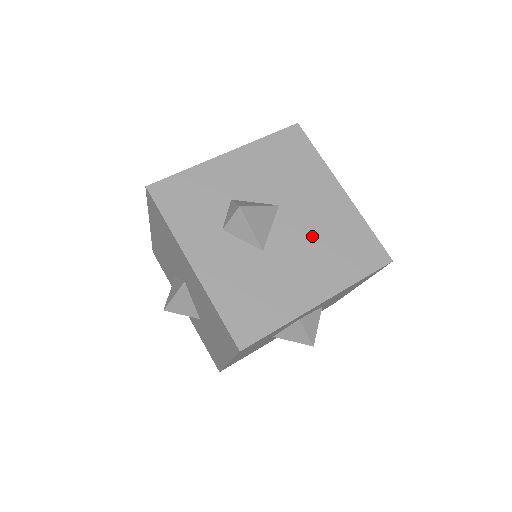
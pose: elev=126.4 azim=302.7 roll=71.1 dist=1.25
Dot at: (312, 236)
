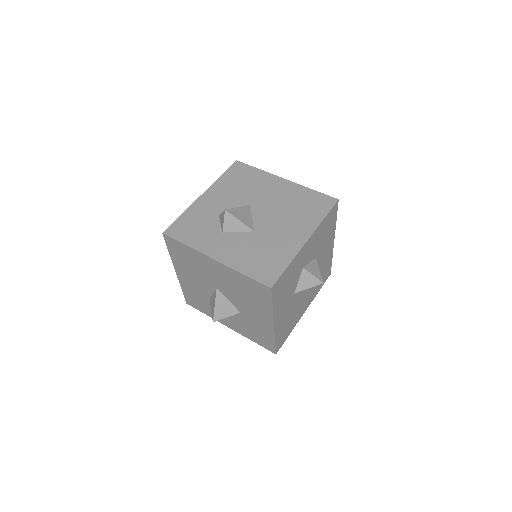
Dot at: (280, 210)
